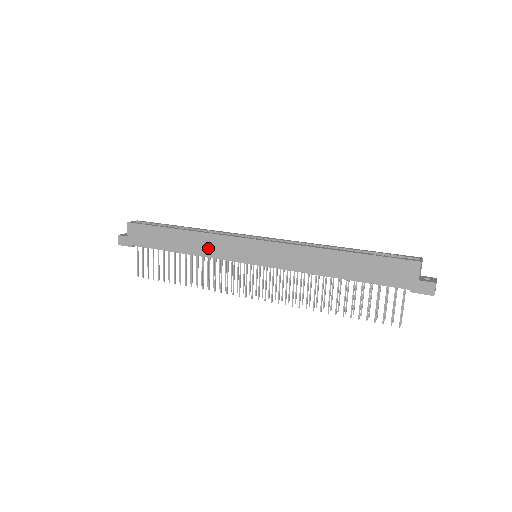
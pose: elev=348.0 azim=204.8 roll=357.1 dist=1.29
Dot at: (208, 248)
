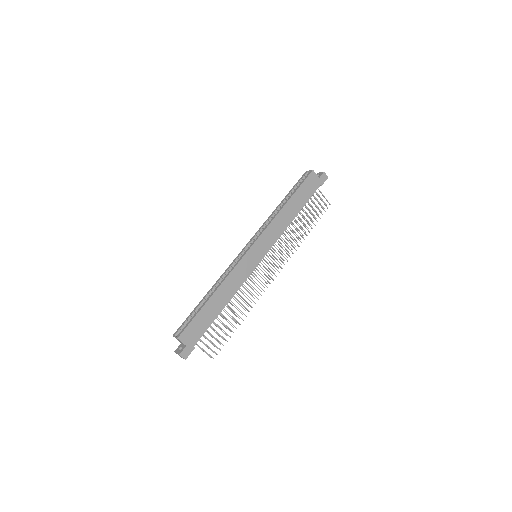
Dot at: (236, 283)
